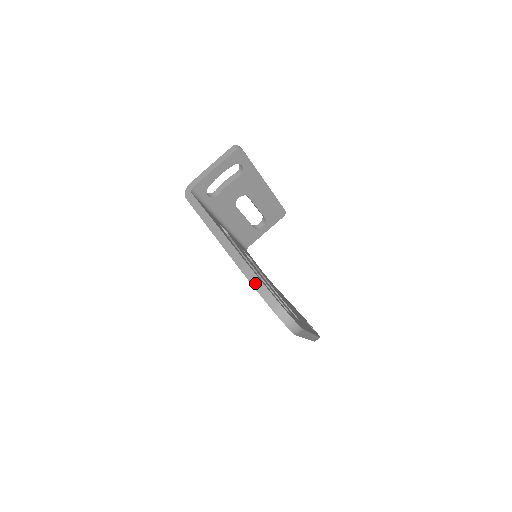
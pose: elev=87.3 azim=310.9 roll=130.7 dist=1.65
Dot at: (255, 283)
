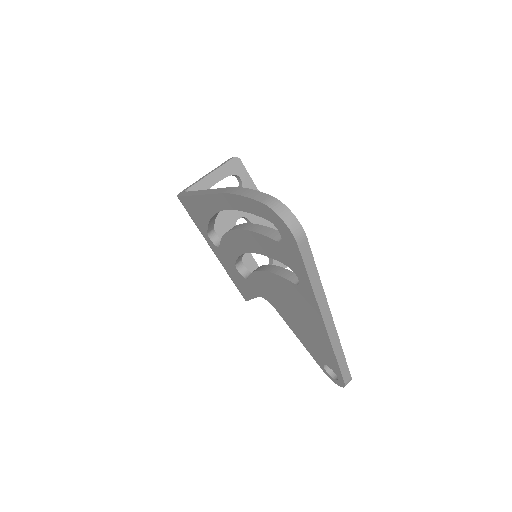
Dot at: (241, 192)
